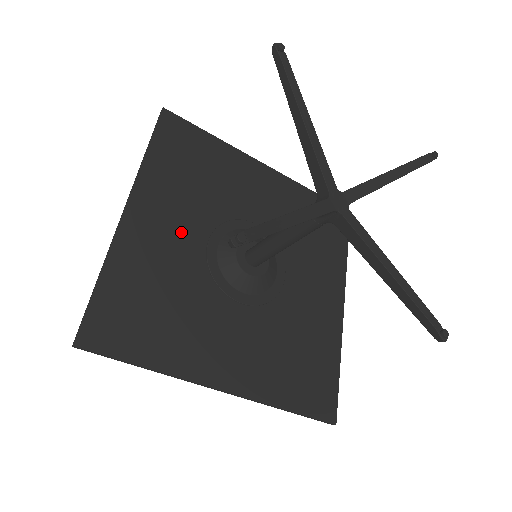
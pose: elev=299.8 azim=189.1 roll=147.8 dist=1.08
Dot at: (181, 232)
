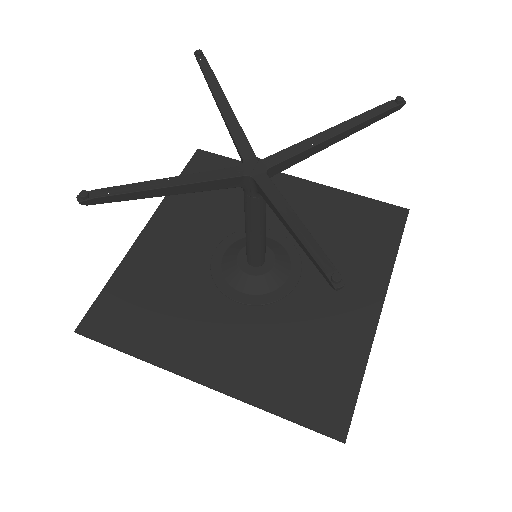
Dot at: (191, 243)
